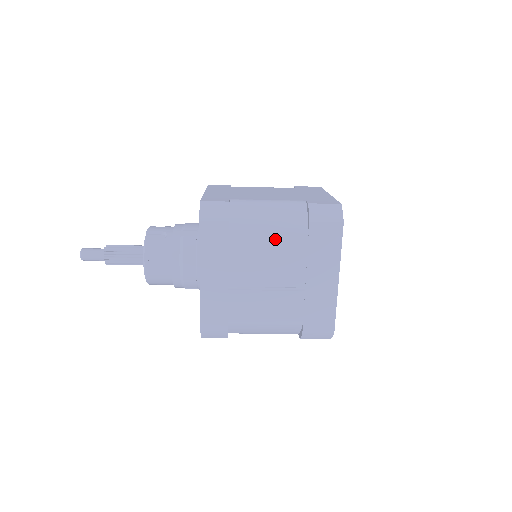
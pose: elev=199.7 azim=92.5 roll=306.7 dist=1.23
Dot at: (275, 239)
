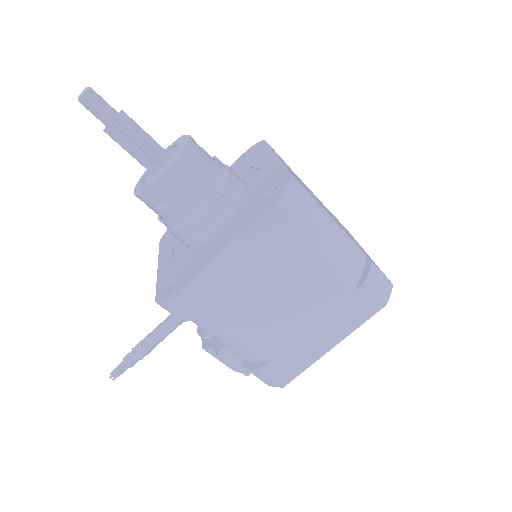
Dot at: occluded
